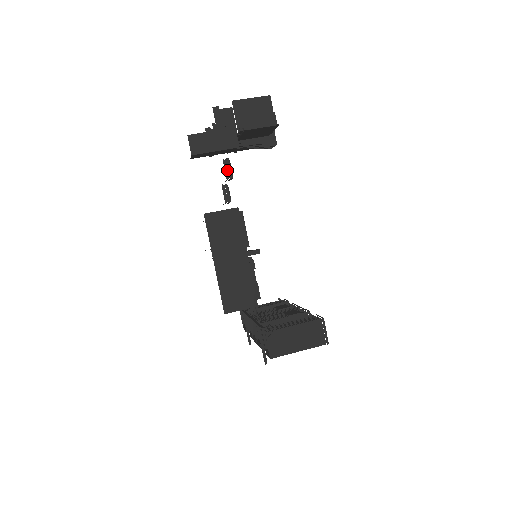
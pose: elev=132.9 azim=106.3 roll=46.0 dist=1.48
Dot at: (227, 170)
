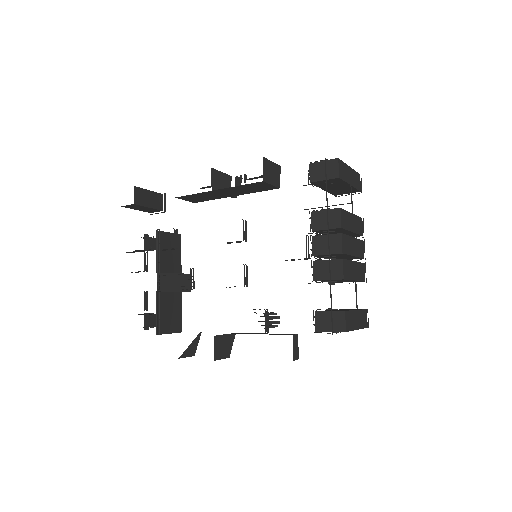
Dot at: occluded
